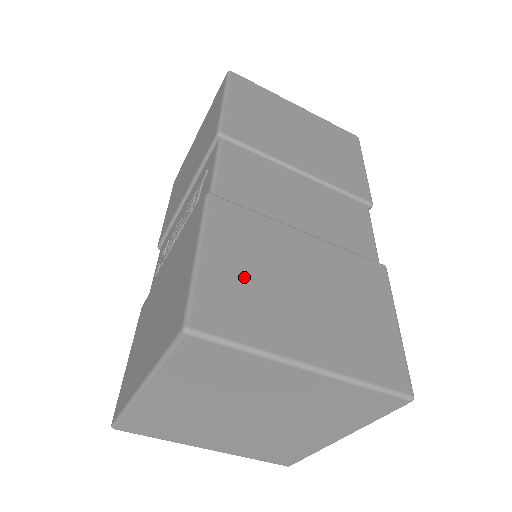
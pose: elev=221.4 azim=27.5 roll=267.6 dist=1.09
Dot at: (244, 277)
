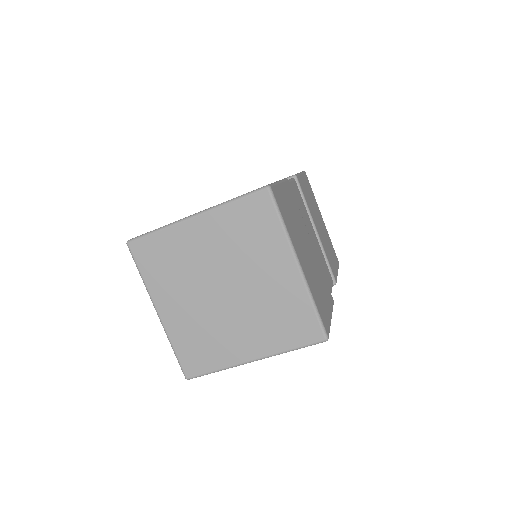
Dot at: occluded
